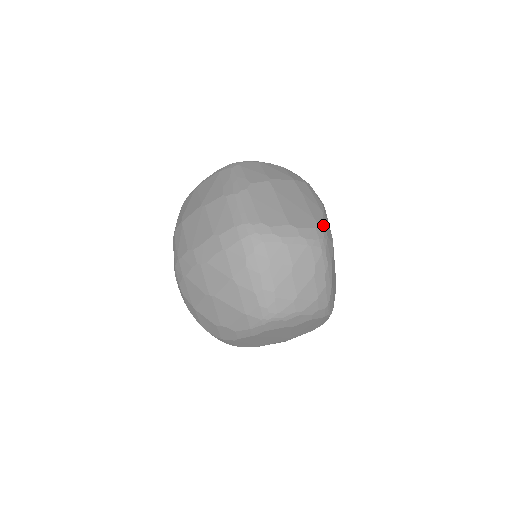
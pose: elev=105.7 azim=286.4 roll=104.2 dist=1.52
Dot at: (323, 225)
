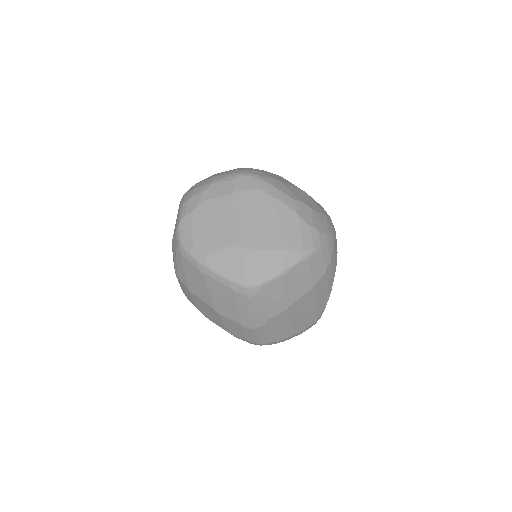
Dot at: occluded
